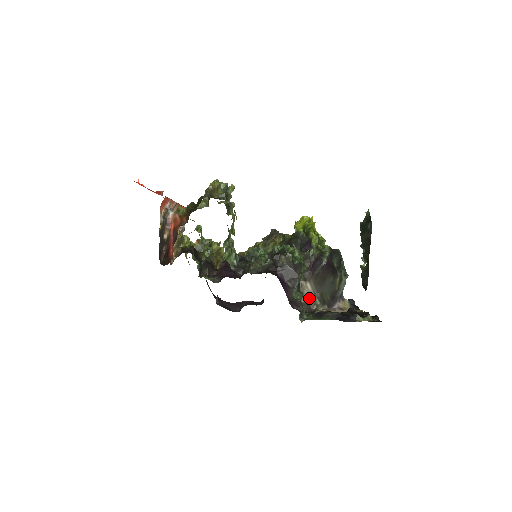
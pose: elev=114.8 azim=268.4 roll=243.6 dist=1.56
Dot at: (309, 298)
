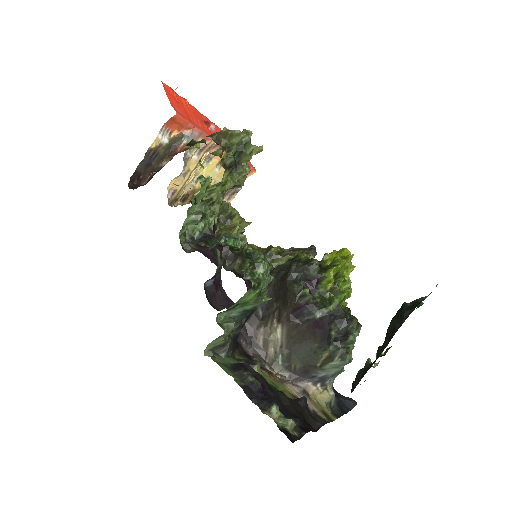
Dot at: (271, 346)
